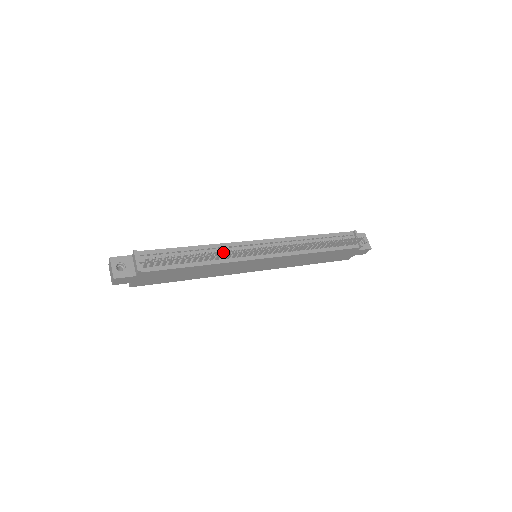
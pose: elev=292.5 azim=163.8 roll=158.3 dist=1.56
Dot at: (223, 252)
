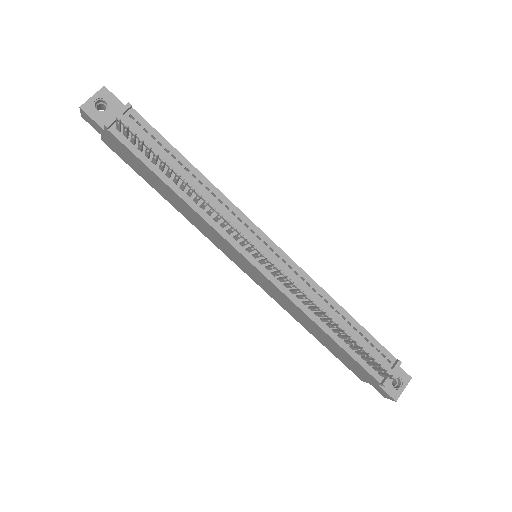
Dot at: (217, 208)
